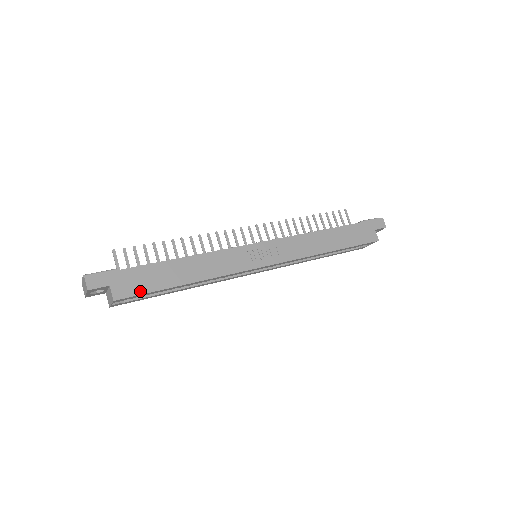
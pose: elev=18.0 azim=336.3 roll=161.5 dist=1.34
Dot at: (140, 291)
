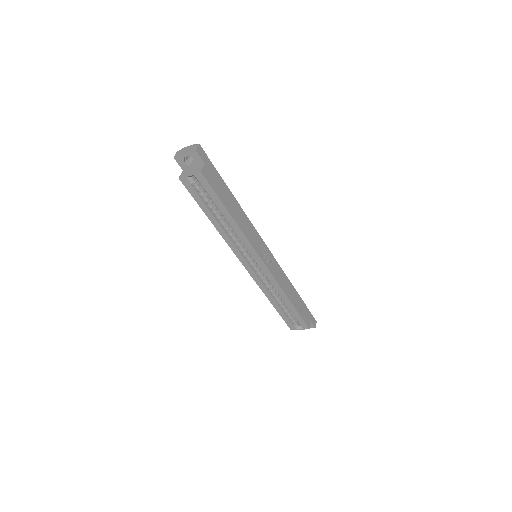
Dot at: (213, 186)
